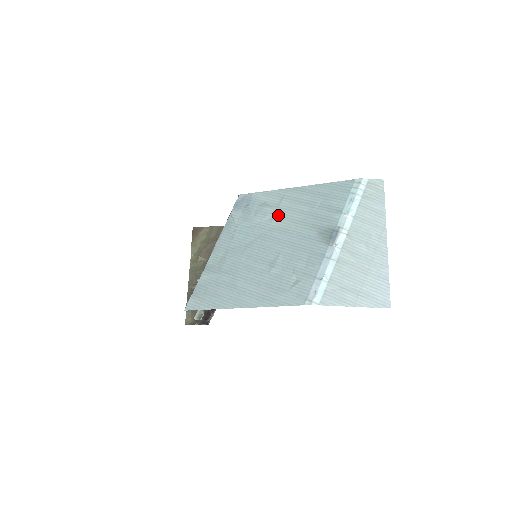
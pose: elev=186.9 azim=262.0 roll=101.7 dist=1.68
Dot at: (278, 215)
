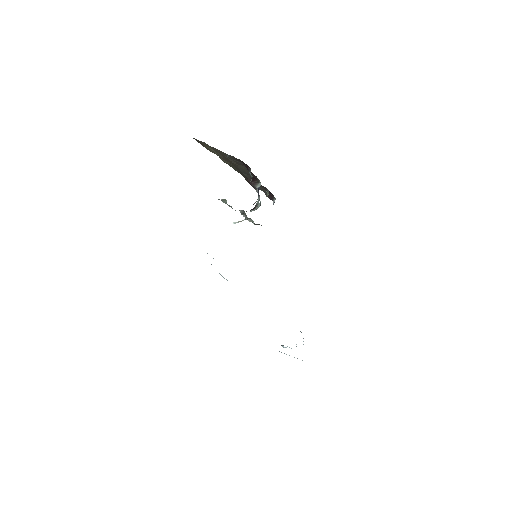
Dot at: occluded
